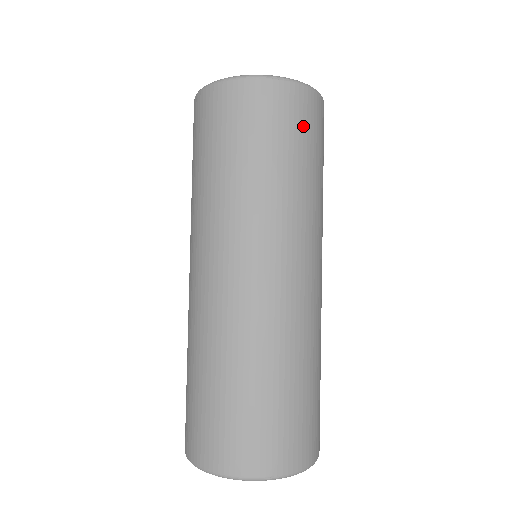
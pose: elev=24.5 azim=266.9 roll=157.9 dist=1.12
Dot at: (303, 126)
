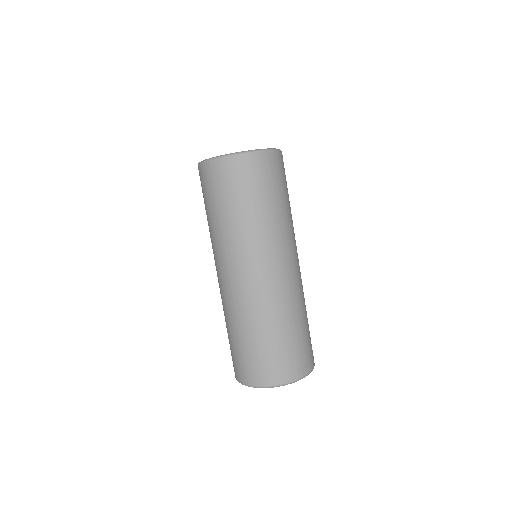
Dot at: (235, 183)
